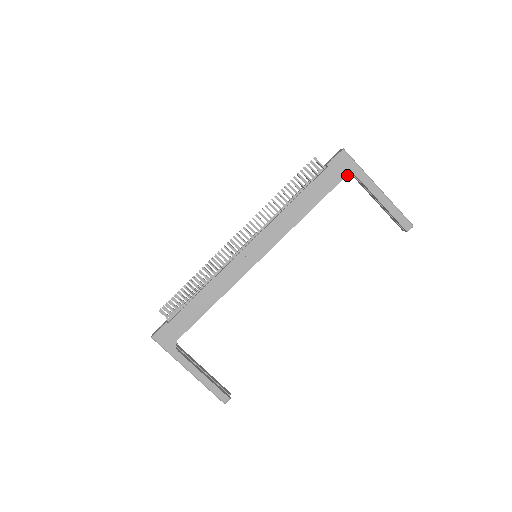
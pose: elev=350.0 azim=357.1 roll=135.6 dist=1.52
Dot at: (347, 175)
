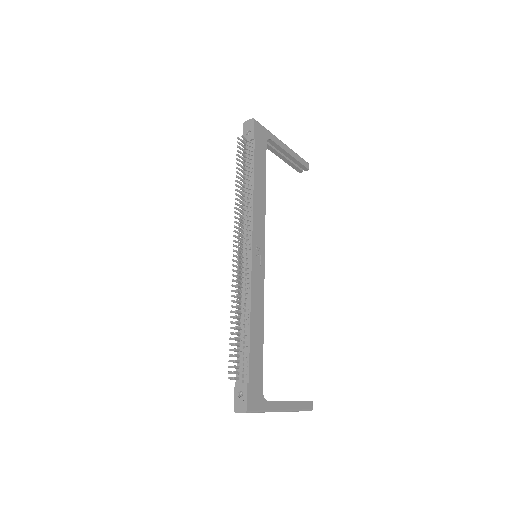
Dot at: (266, 141)
